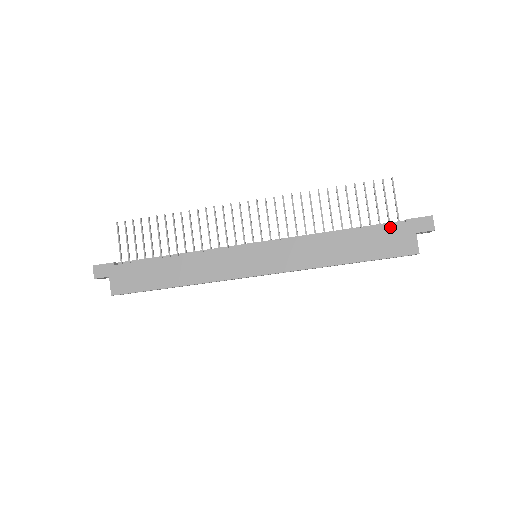
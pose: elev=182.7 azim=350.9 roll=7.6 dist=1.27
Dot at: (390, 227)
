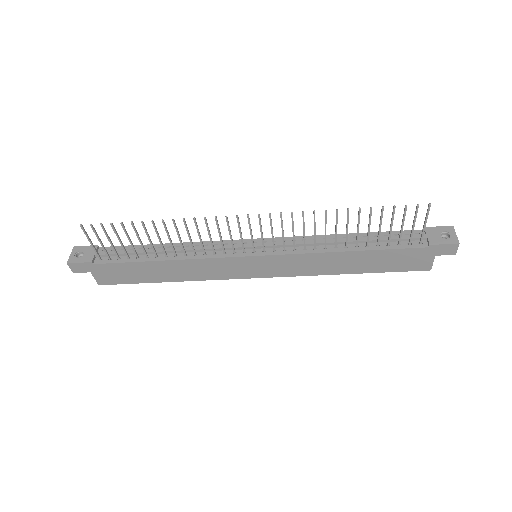
Dot at: (410, 250)
